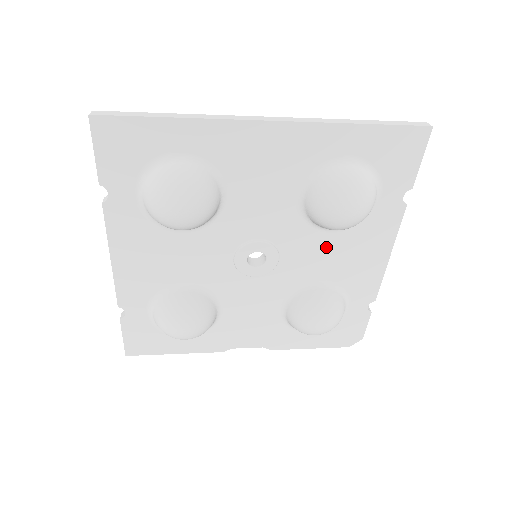
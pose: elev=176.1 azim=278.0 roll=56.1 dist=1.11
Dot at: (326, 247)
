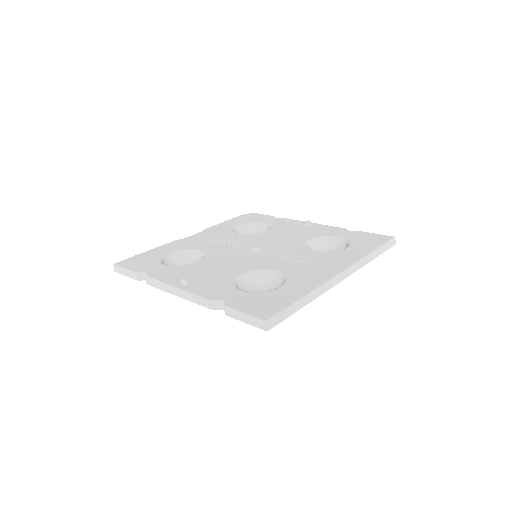
Dot at: occluded
